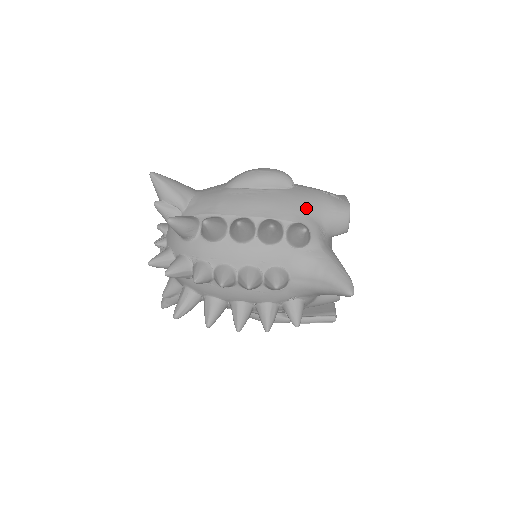
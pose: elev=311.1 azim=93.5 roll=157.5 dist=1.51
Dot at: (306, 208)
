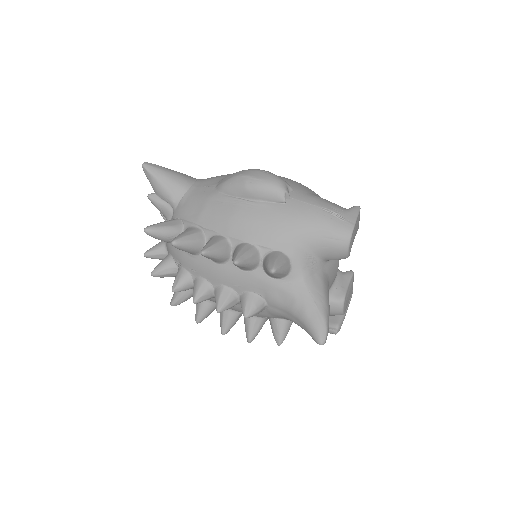
Dot at: (293, 232)
